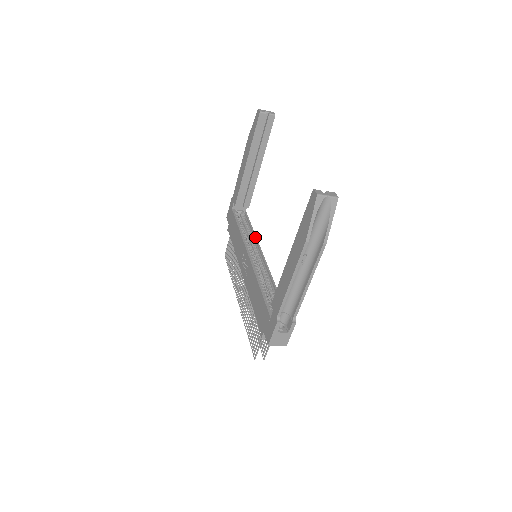
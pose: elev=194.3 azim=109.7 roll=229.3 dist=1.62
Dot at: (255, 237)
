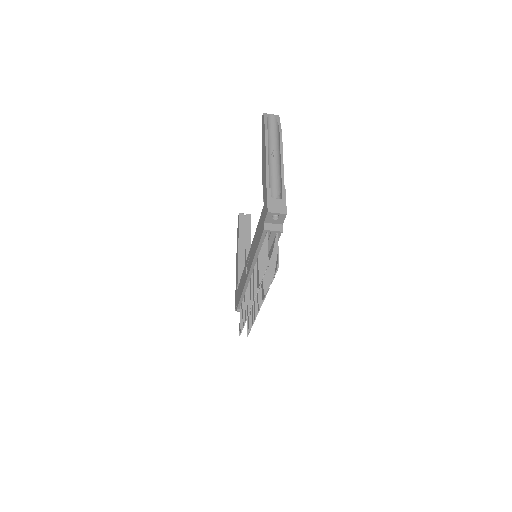
Dot at: occluded
